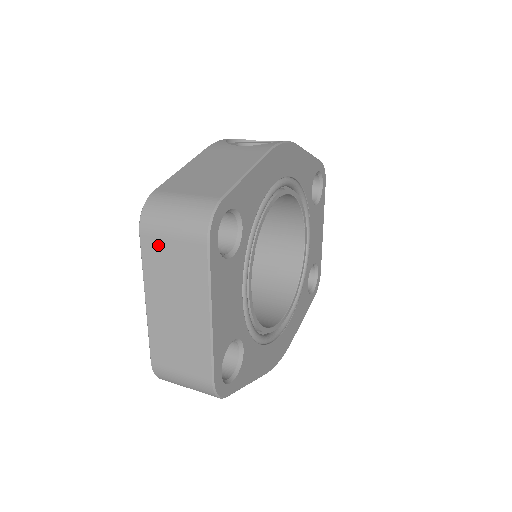
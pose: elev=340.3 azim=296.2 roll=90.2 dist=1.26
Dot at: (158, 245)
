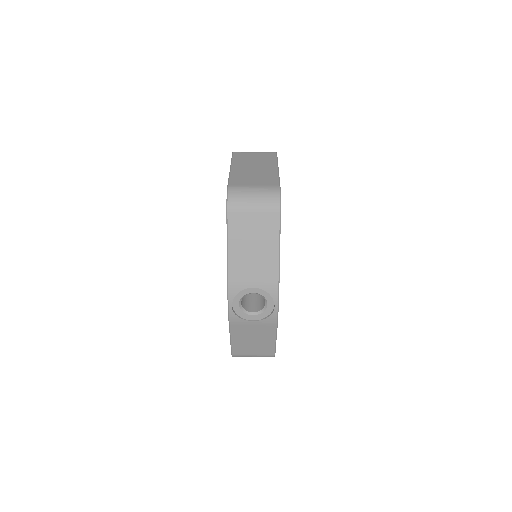
Dot at: occluded
